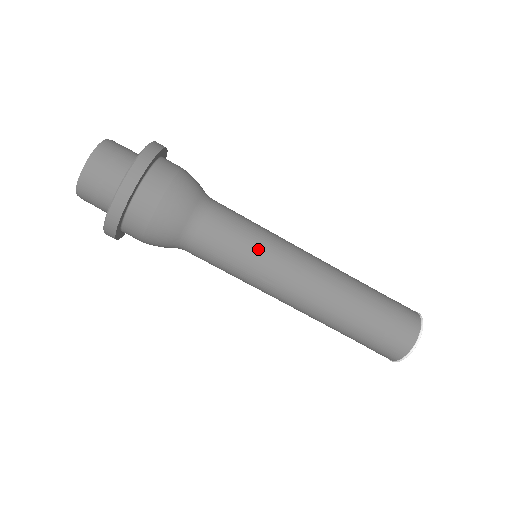
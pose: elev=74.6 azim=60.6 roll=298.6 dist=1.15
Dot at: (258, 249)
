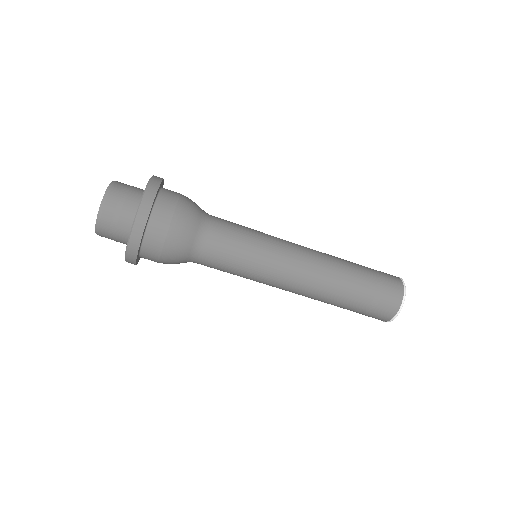
Dot at: (254, 261)
